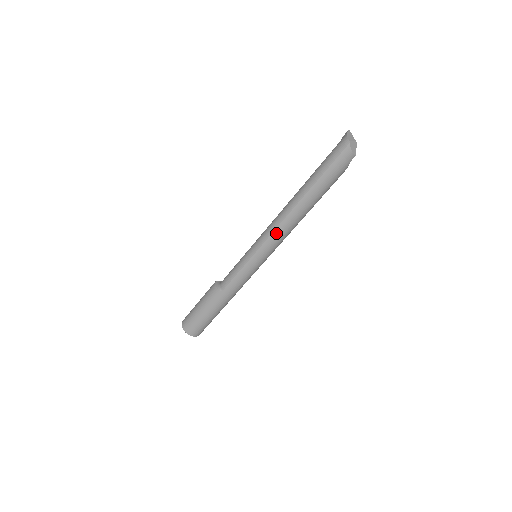
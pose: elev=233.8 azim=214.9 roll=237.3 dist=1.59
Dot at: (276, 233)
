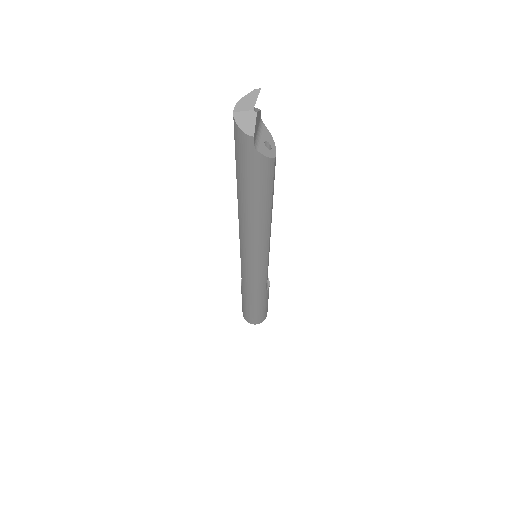
Dot at: (241, 235)
